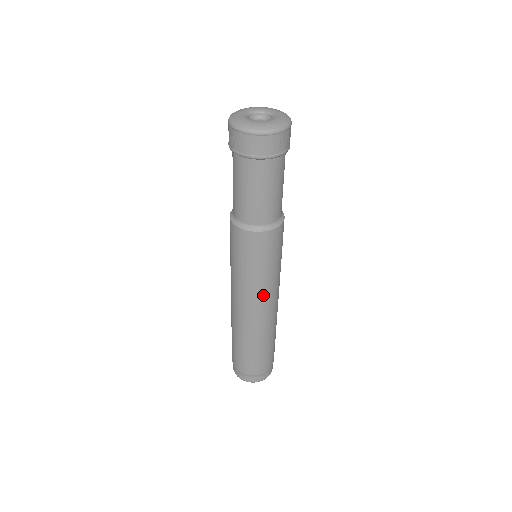
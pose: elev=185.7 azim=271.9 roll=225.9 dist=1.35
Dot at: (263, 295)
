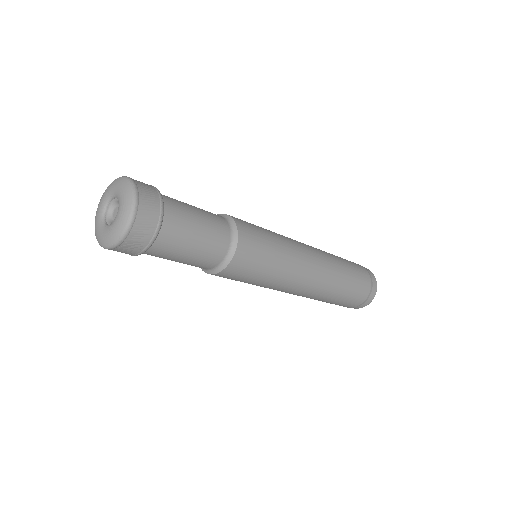
Dot at: (288, 284)
